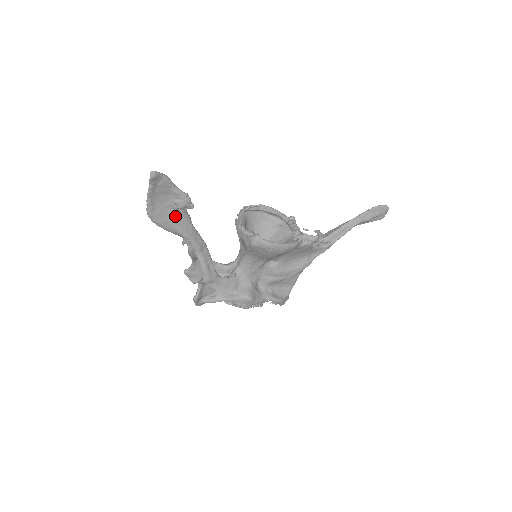
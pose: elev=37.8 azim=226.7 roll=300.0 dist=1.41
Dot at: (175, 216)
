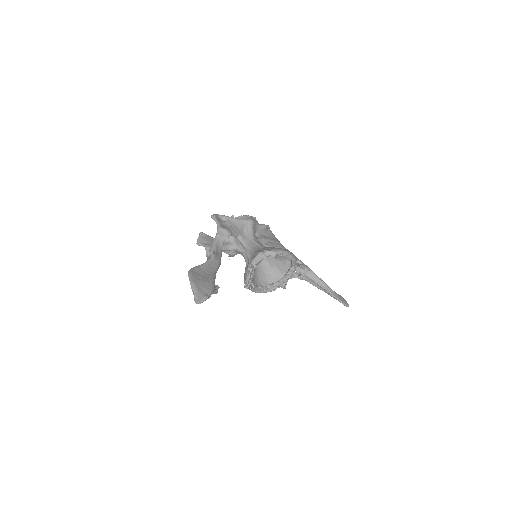
Dot at: occluded
